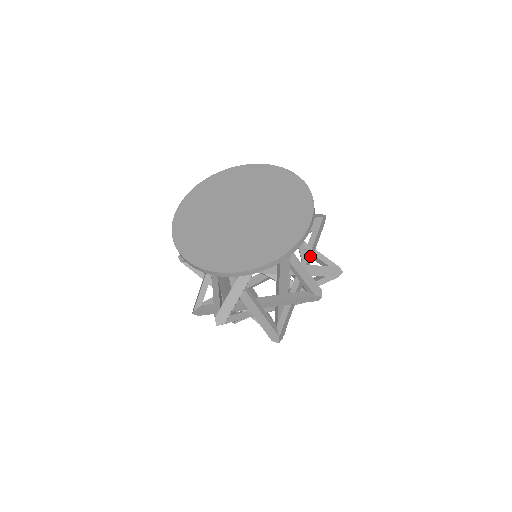
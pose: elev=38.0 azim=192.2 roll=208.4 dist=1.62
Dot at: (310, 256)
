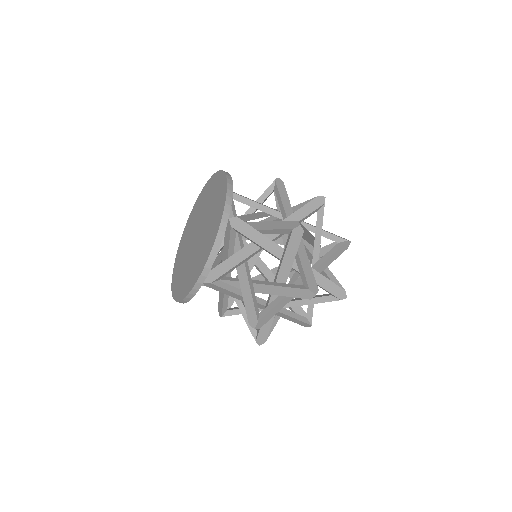
Dot at: (288, 213)
